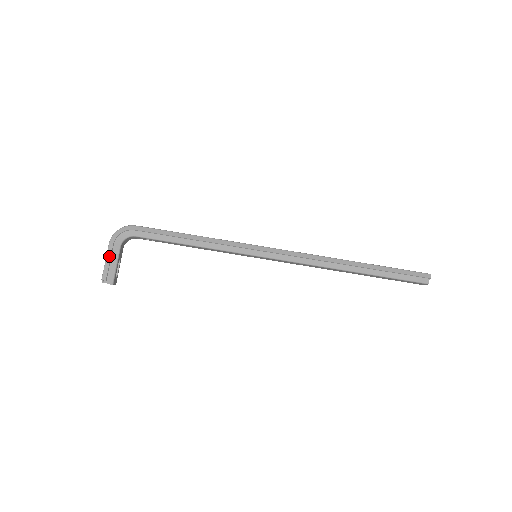
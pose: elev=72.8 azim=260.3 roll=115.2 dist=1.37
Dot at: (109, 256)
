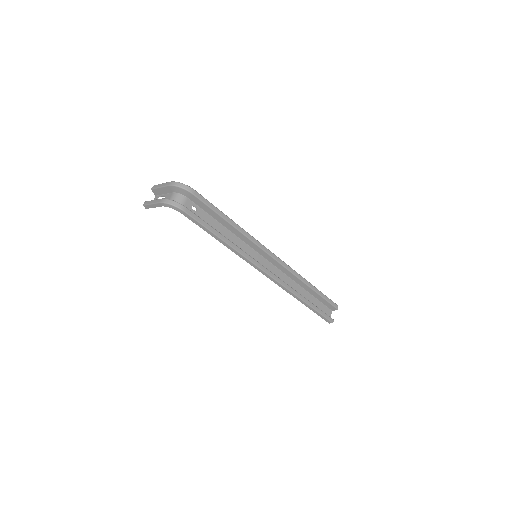
Dot at: (155, 206)
